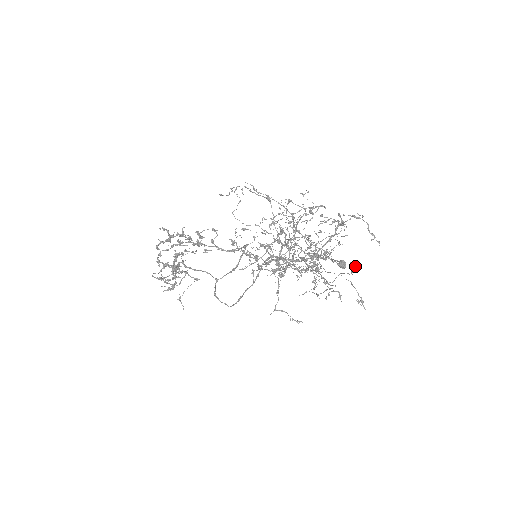
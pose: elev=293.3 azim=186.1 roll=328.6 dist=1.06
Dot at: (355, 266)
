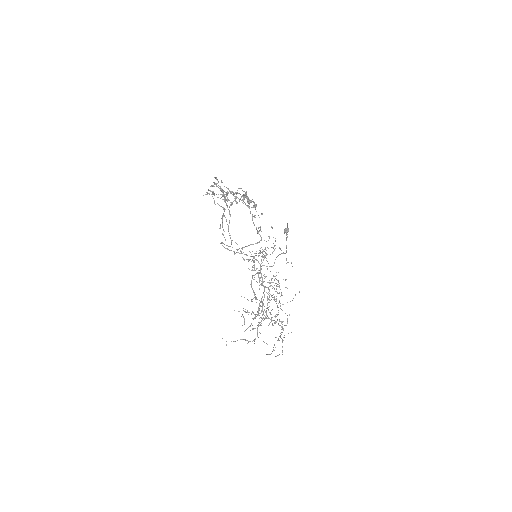
Dot at: occluded
